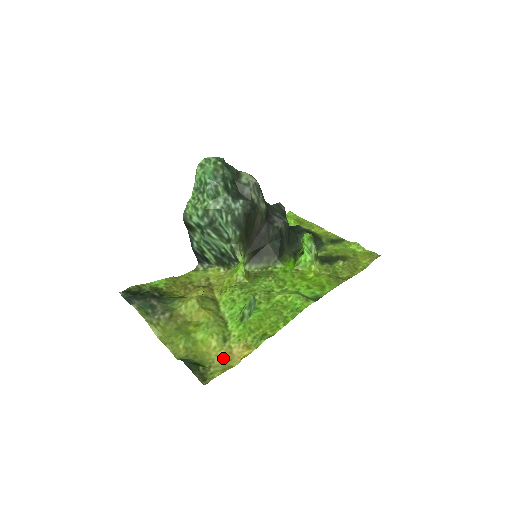
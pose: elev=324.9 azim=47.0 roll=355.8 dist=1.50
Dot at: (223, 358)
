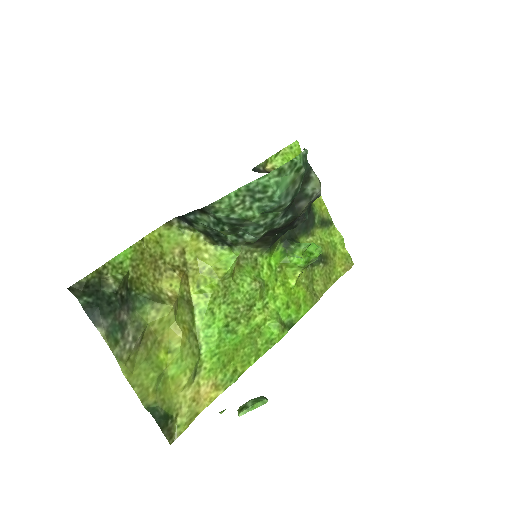
Dot at: (190, 401)
